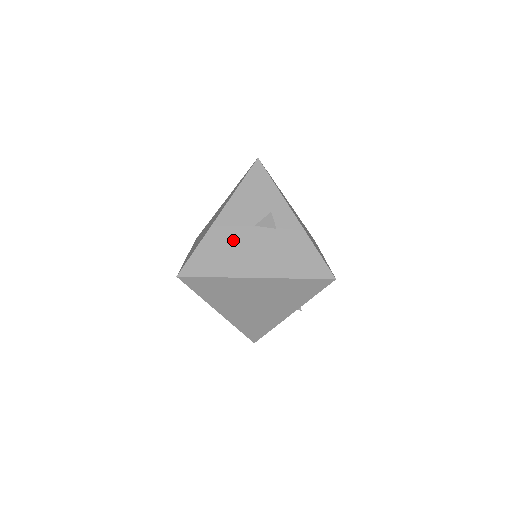
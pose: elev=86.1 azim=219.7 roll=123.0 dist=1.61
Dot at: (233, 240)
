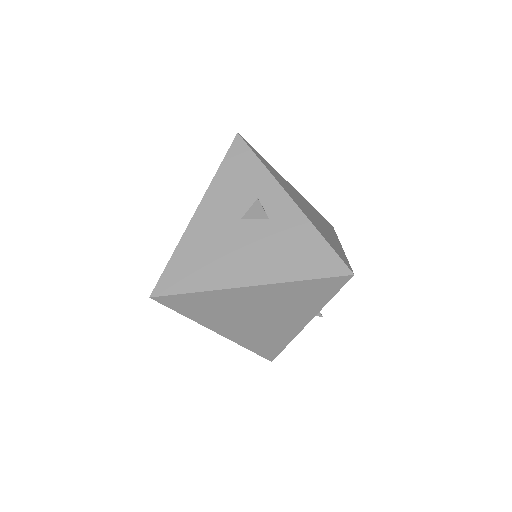
Dot at: (215, 241)
